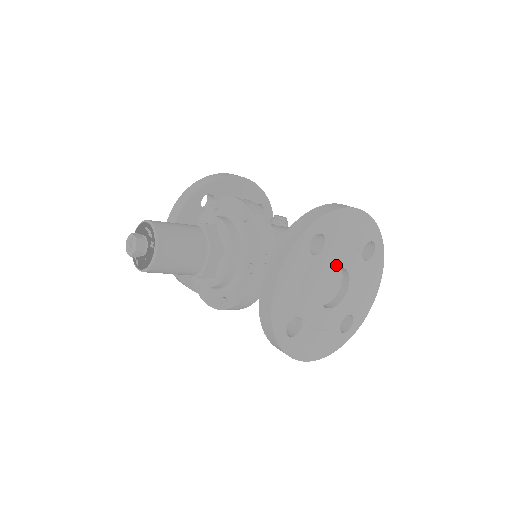
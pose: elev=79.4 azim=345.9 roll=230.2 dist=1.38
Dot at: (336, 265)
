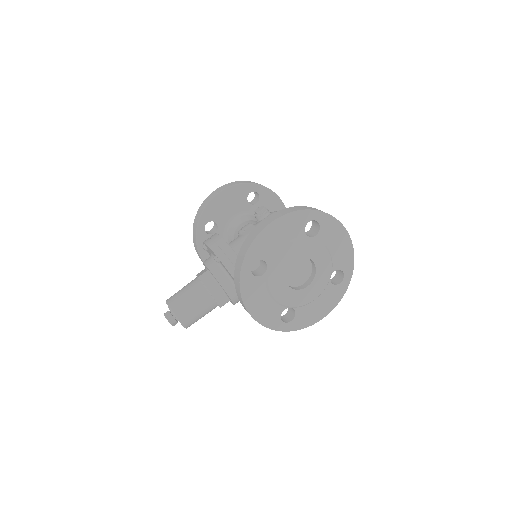
Dot at: (287, 264)
